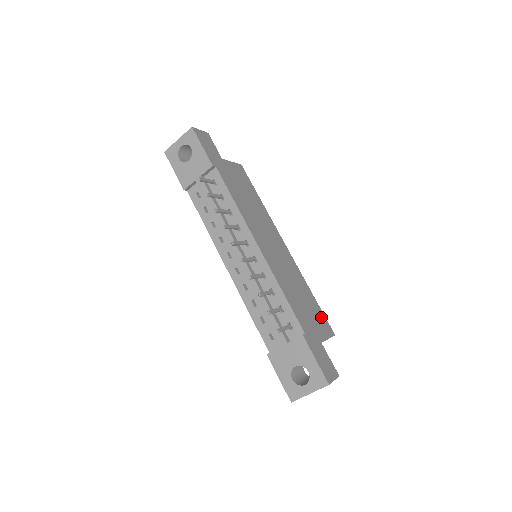
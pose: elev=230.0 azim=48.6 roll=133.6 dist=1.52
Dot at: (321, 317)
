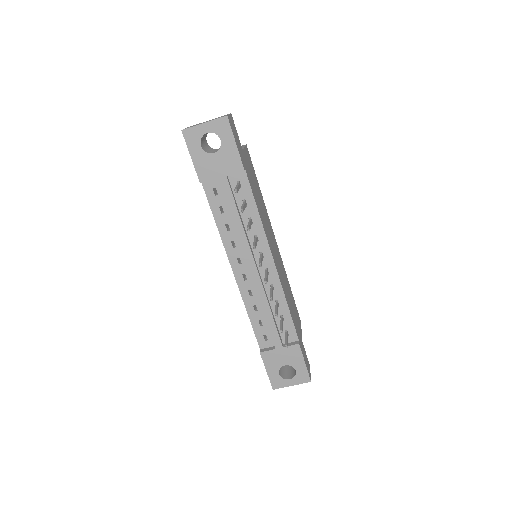
Dot at: (296, 310)
